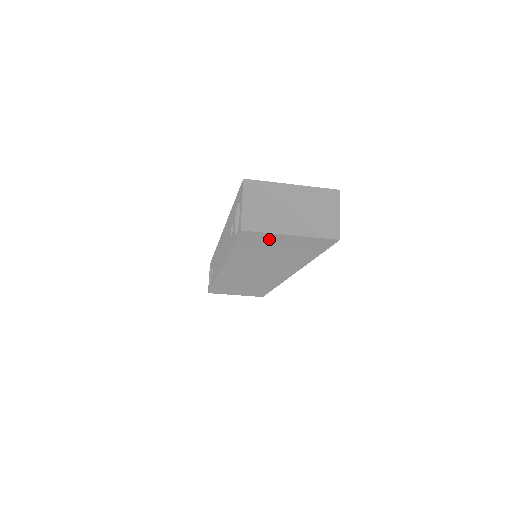
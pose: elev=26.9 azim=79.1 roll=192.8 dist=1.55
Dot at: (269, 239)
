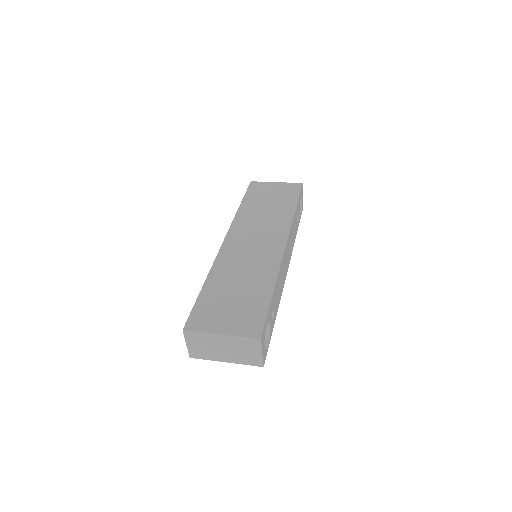
Dot at: occluded
